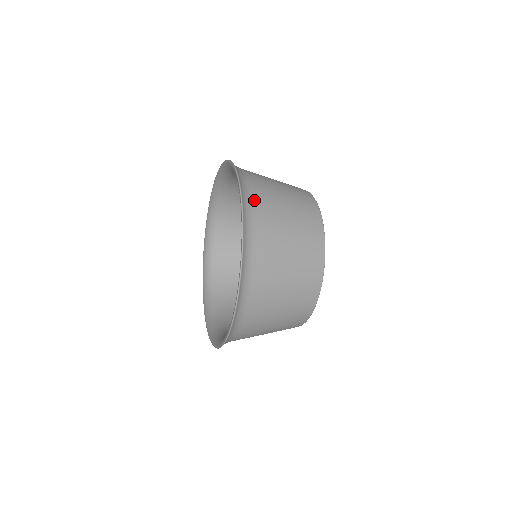
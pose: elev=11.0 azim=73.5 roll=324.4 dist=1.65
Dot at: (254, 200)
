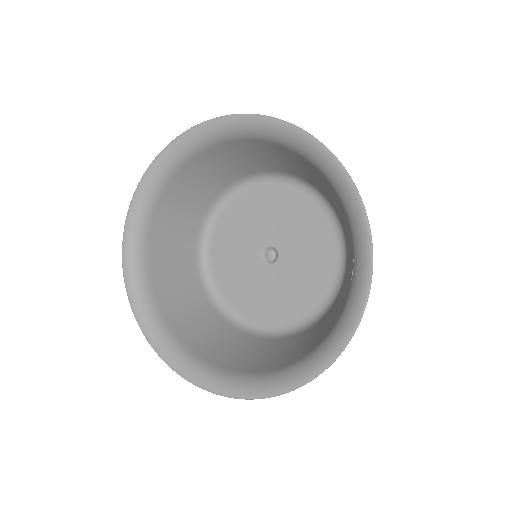
Dot at: occluded
